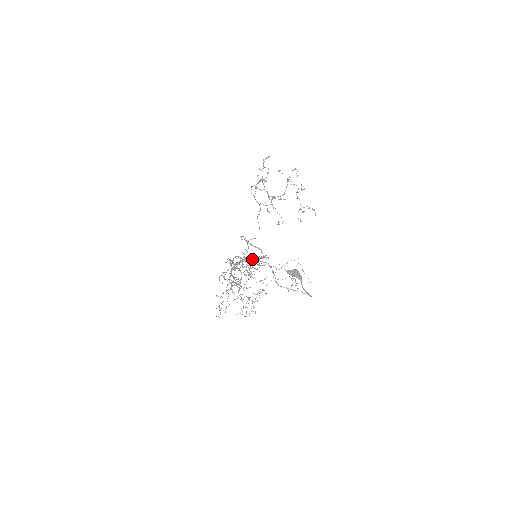
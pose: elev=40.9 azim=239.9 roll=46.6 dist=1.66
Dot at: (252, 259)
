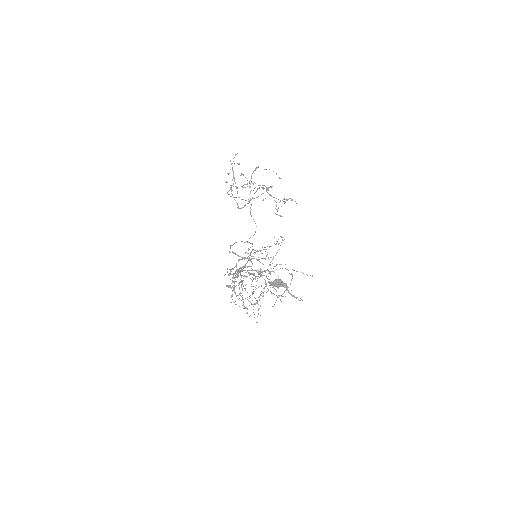
Dot at: occluded
